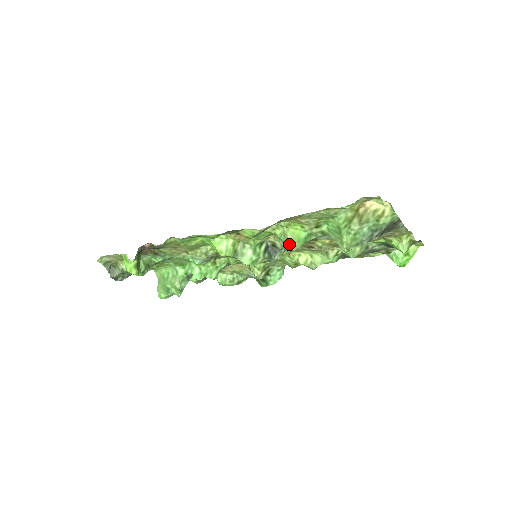
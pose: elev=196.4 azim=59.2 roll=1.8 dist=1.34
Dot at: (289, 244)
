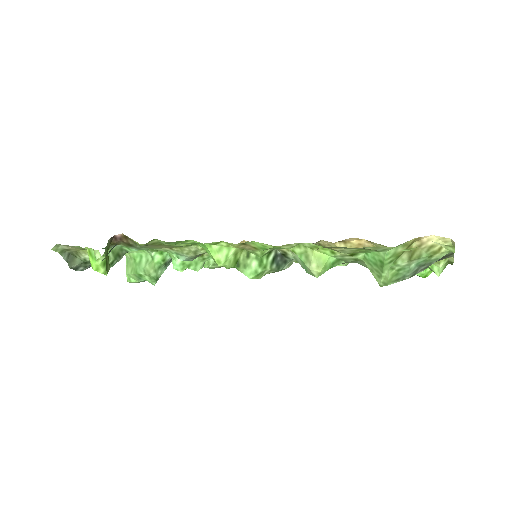
Dot at: (312, 270)
